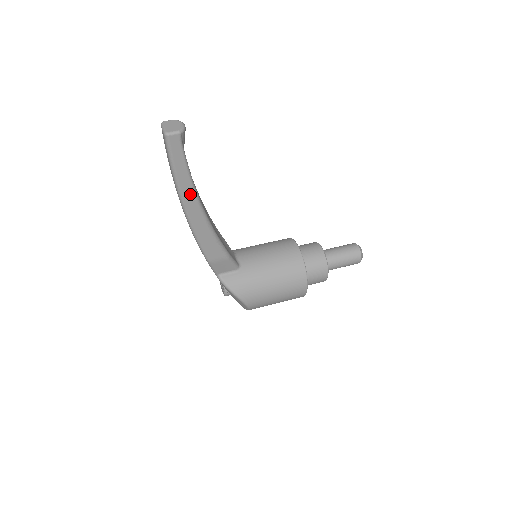
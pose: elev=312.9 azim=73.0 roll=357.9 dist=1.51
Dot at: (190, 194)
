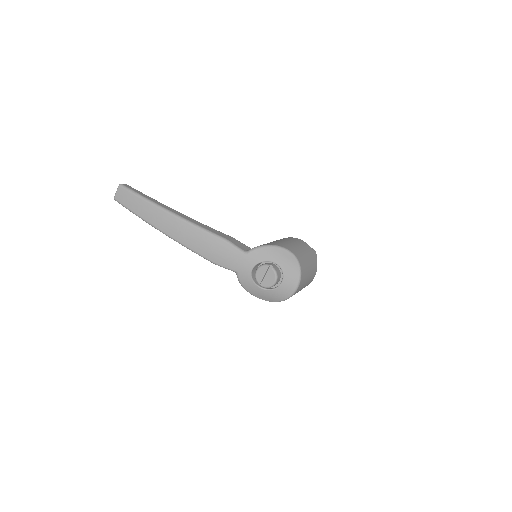
Dot at: (164, 206)
